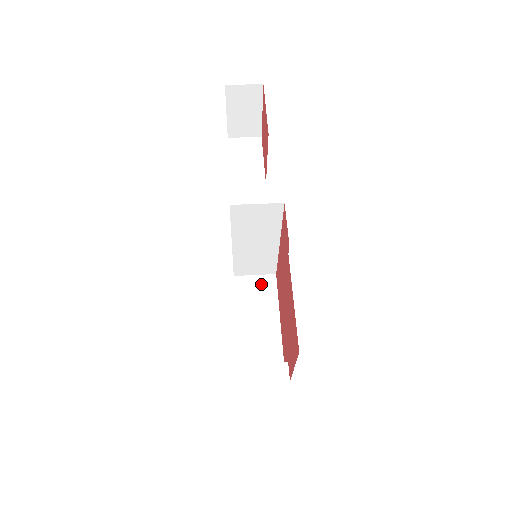
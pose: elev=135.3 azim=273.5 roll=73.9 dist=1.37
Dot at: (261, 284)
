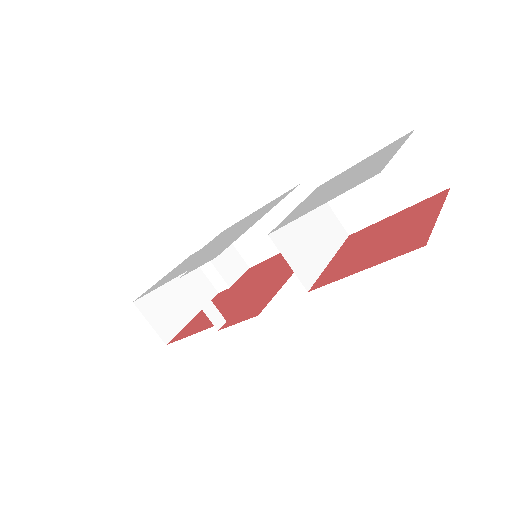
Dot at: occluded
